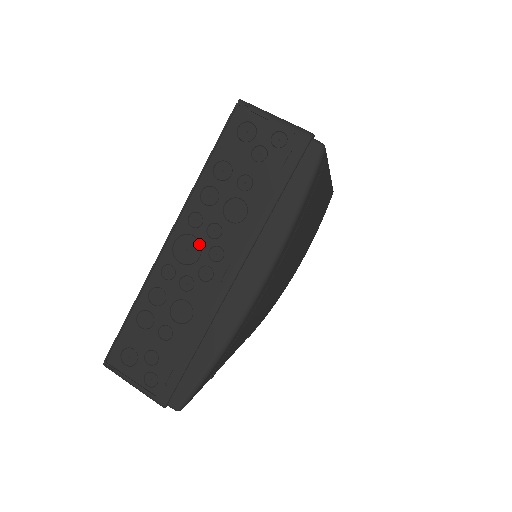
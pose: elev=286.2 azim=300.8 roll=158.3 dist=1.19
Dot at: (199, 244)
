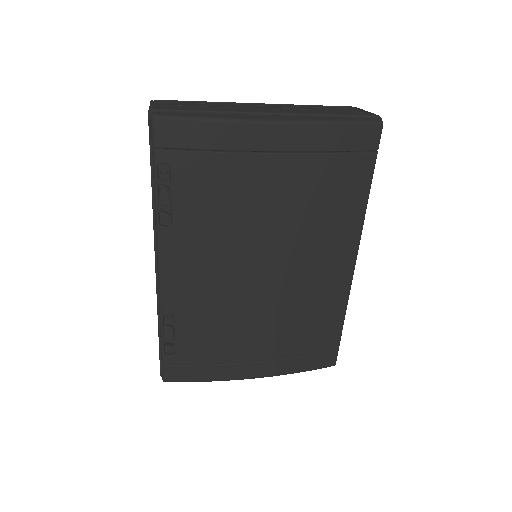
Dot at: (271, 108)
